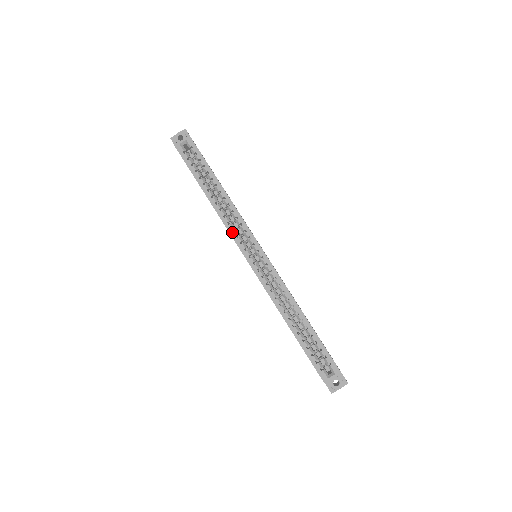
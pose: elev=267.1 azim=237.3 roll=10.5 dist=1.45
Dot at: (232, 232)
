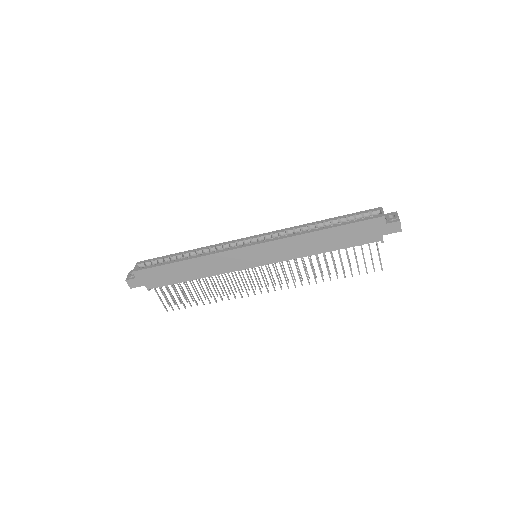
Dot at: (223, 250)
